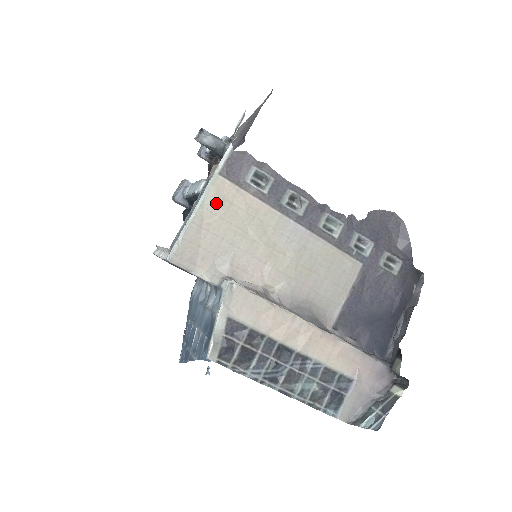
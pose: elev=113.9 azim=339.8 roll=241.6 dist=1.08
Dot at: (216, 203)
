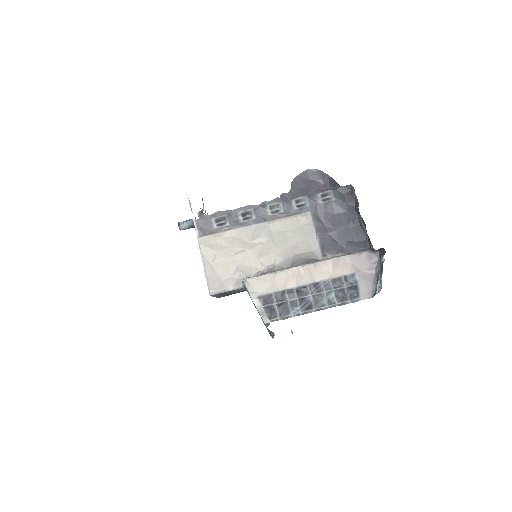
Dot at: (209, 251)
